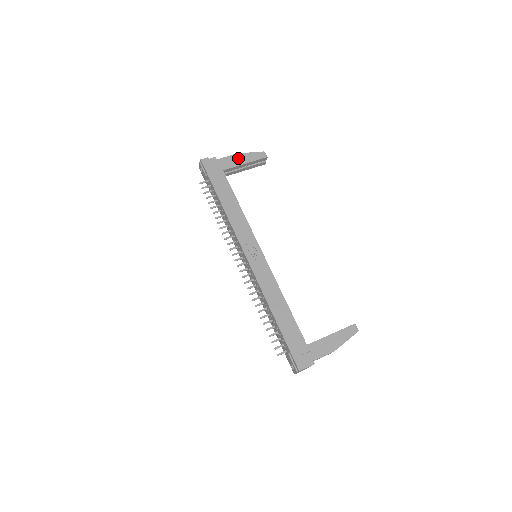
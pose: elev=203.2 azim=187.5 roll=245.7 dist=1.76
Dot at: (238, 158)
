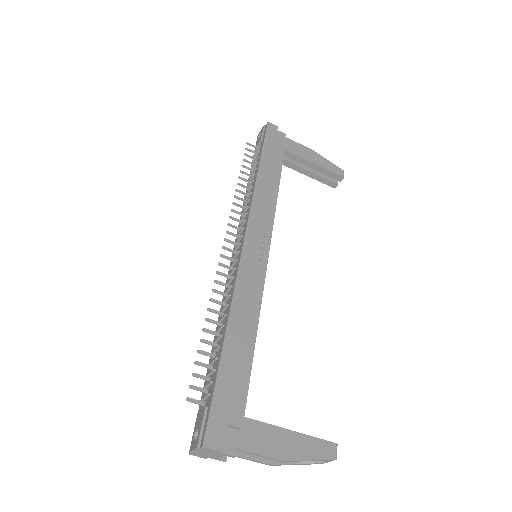
Dot at: (310, 153)
